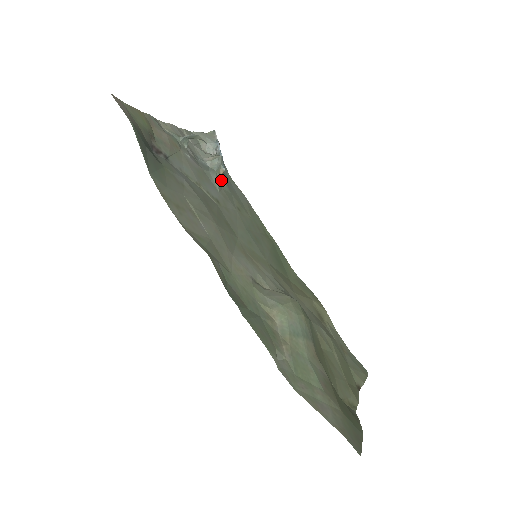
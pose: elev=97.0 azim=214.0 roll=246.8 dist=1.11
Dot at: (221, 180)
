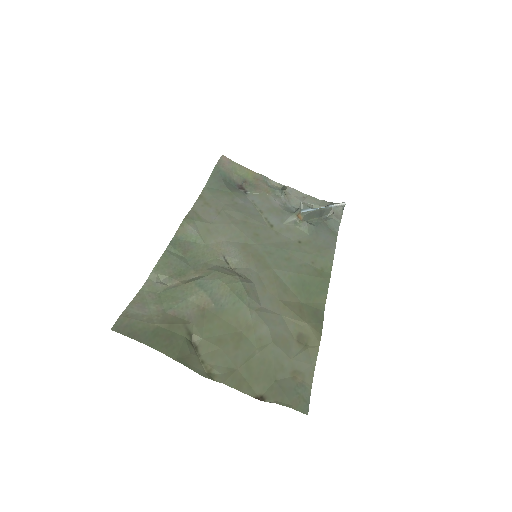
Dot at: (302, 223)
